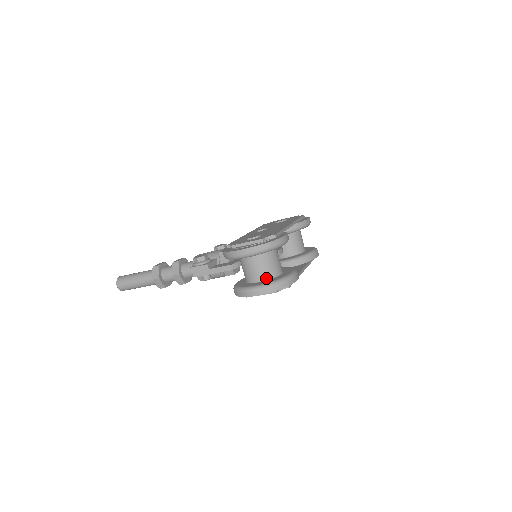
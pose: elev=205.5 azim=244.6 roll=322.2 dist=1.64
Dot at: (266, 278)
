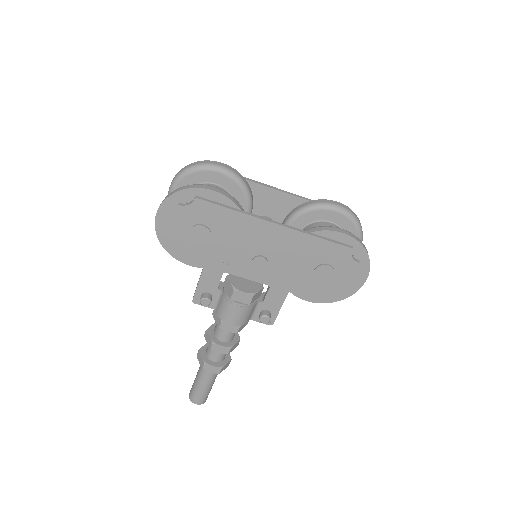
Dot at: occluded
